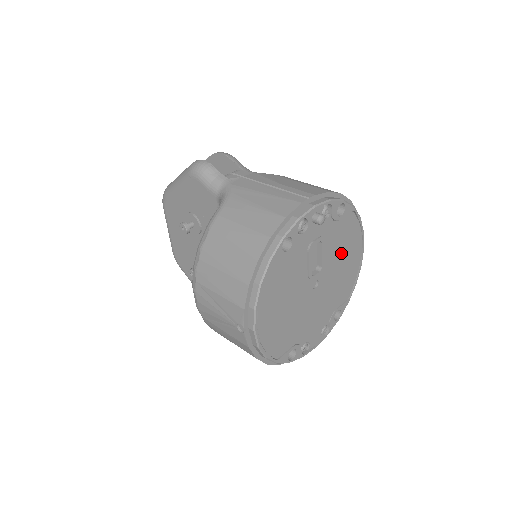
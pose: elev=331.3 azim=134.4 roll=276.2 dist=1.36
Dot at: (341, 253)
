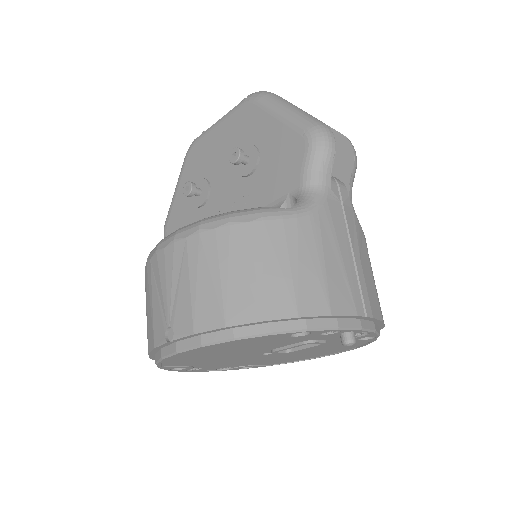
Dot at: (316, 350)
